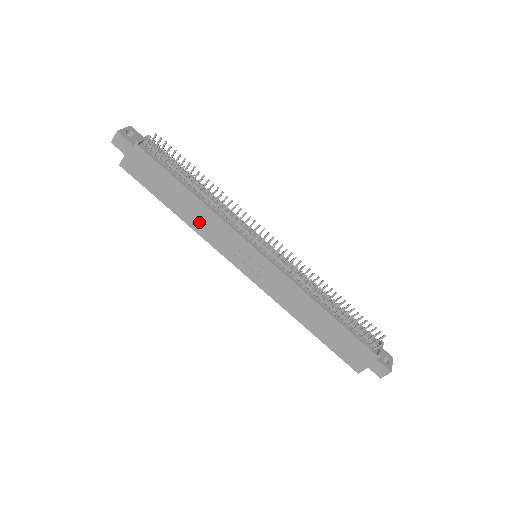
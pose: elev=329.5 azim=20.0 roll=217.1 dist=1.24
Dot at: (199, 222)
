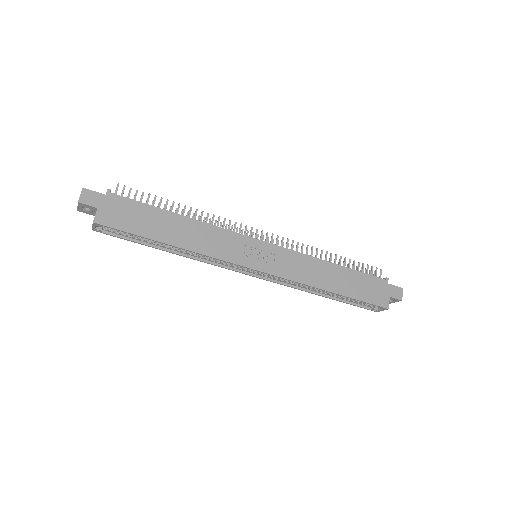
Dot at: (198, 241)
